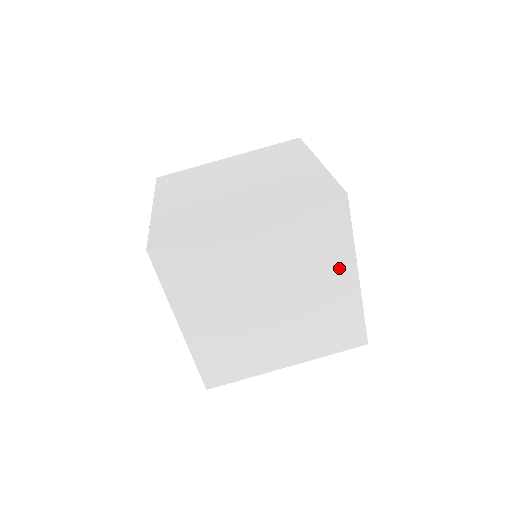
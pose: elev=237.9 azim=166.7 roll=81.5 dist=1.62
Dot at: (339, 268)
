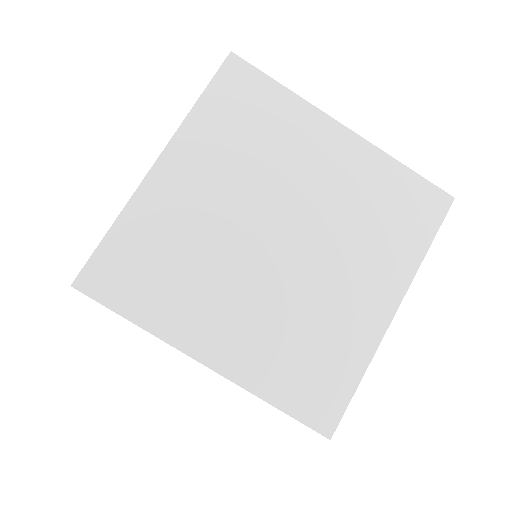
Dot at: occluded
